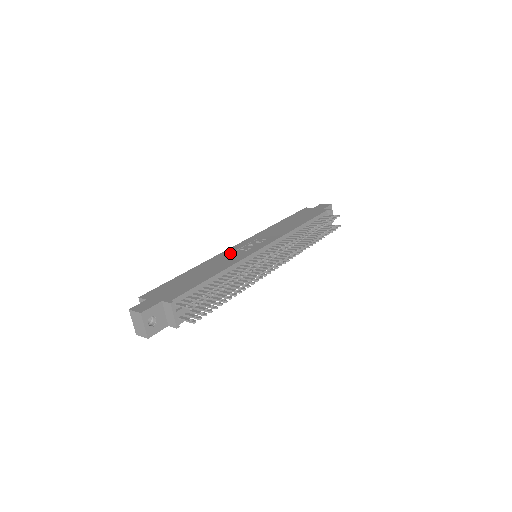
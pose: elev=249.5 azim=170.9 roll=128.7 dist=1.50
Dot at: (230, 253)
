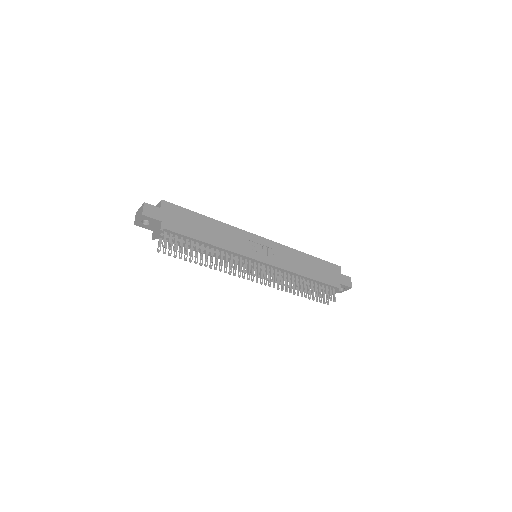
Dot at: (244, 238)
